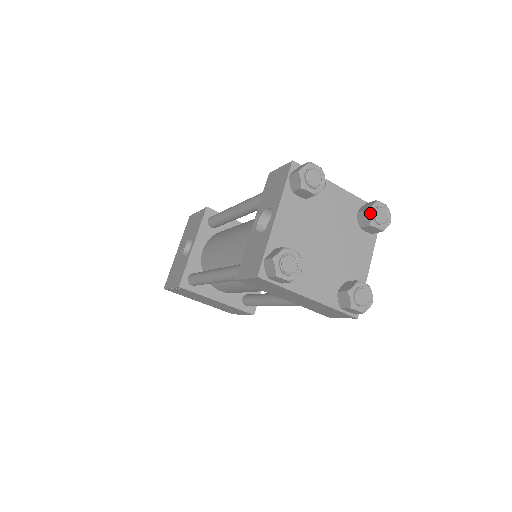
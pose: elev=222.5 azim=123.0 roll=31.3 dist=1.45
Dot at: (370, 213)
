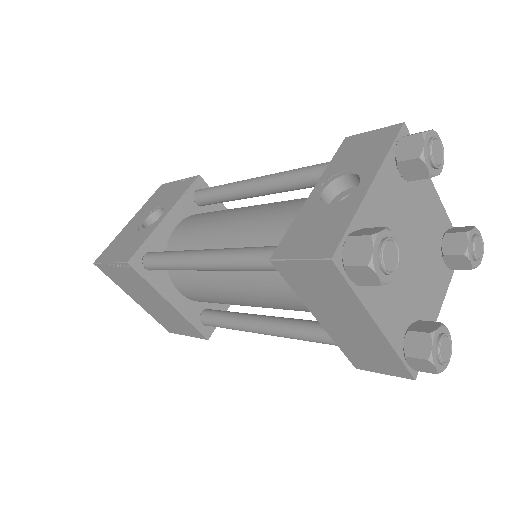
Dot at: (469, 238)
